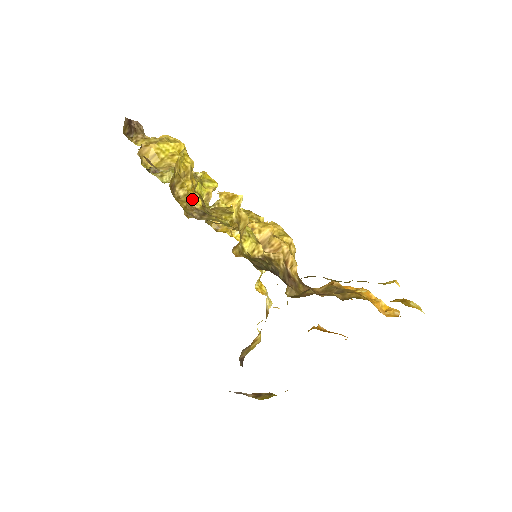
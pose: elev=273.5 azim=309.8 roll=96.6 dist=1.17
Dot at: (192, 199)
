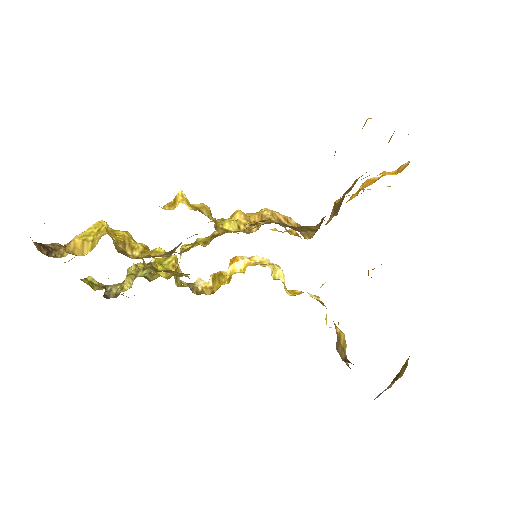
Dot at: (151, 252)
